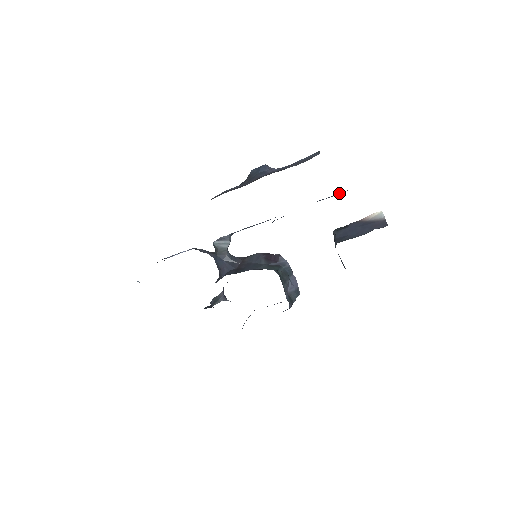
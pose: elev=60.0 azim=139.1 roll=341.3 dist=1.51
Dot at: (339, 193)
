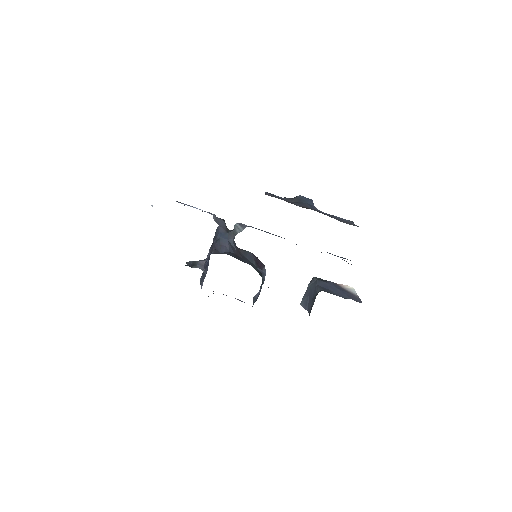
Dot at: (344, 258)
